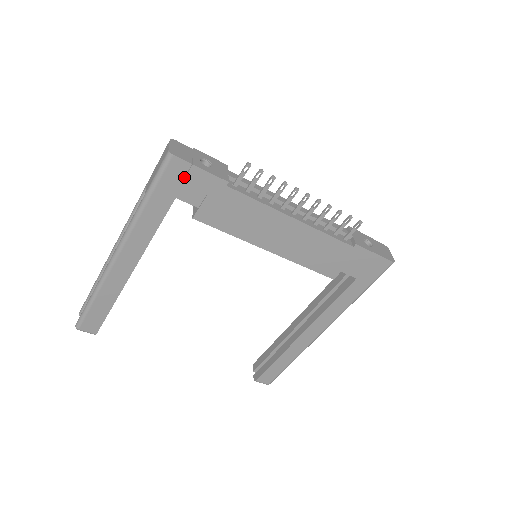
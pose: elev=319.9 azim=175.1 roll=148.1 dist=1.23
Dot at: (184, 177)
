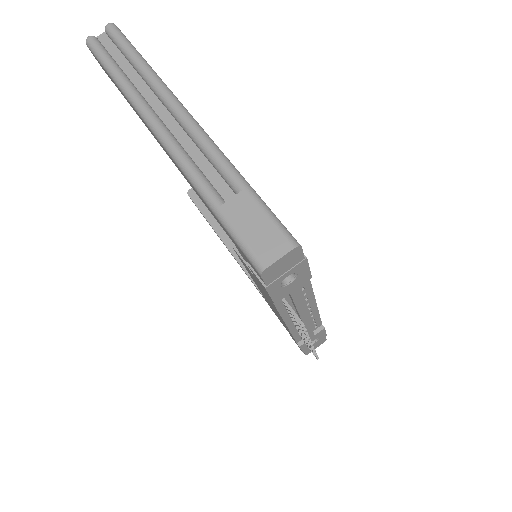
Dot at: occluded
